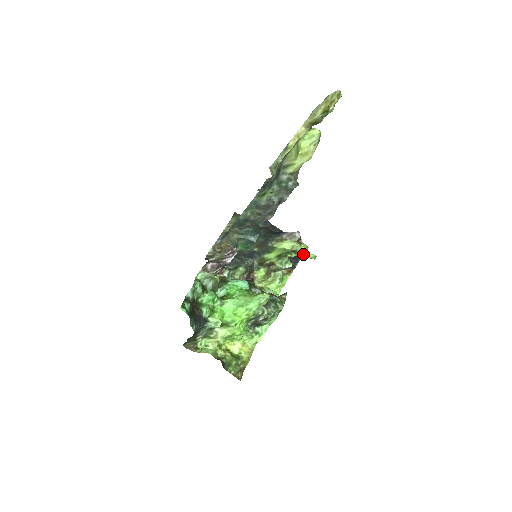
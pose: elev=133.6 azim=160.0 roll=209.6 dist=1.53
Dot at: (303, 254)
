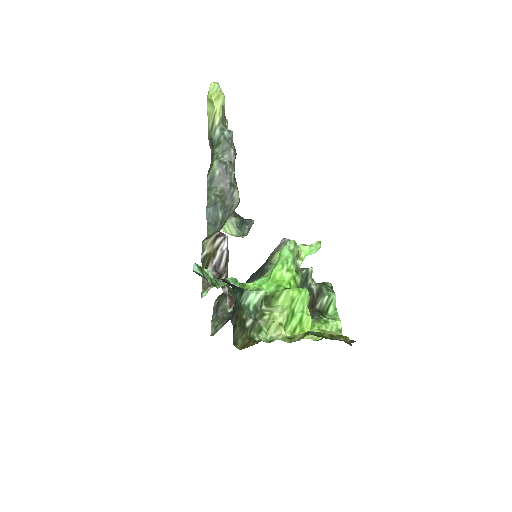
Dot at: (306, 251)
